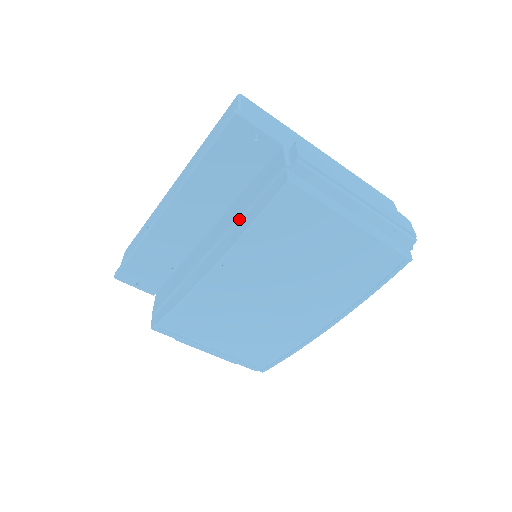
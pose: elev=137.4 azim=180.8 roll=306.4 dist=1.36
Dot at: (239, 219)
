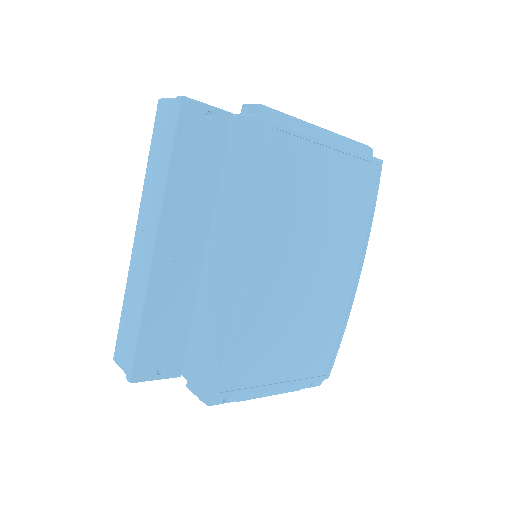
Dot at: (240, 201)
